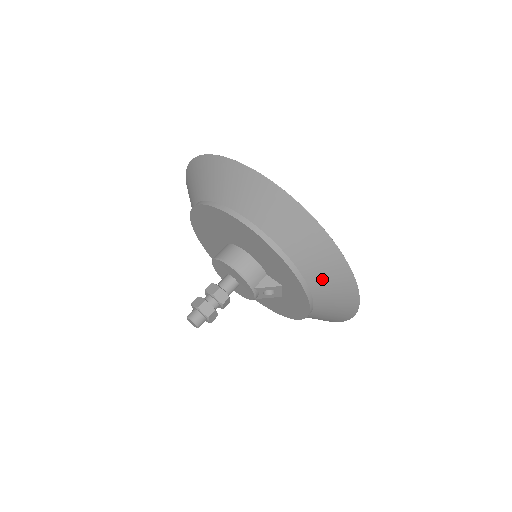
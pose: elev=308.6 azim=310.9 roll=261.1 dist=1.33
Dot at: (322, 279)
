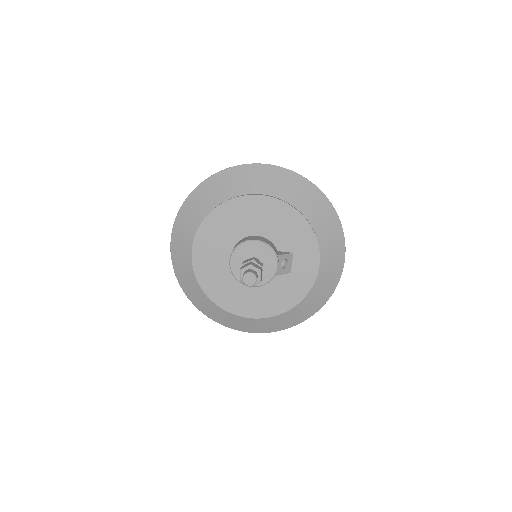
Dot at: (322, 225)
